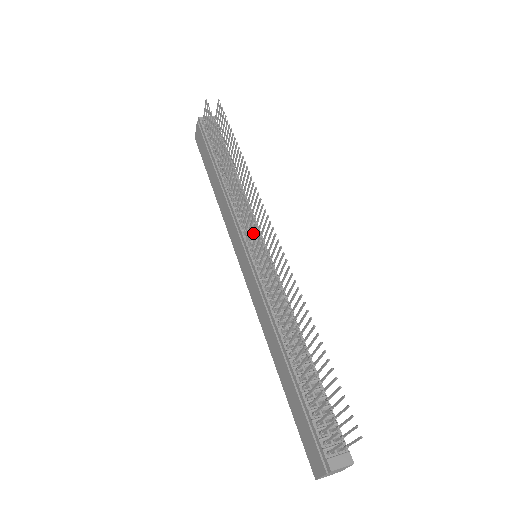
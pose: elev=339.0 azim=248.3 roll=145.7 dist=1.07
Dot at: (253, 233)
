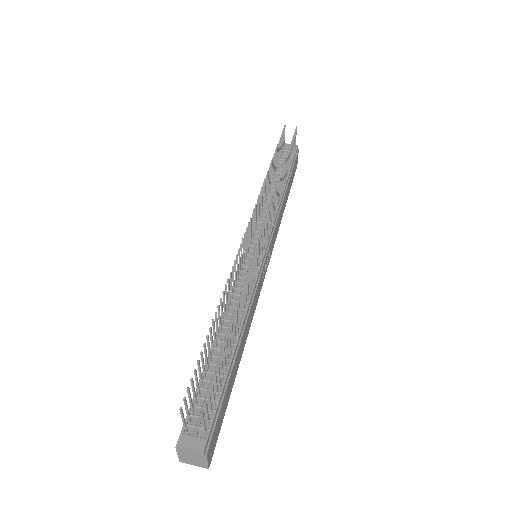
Dot at: (251, 229)
